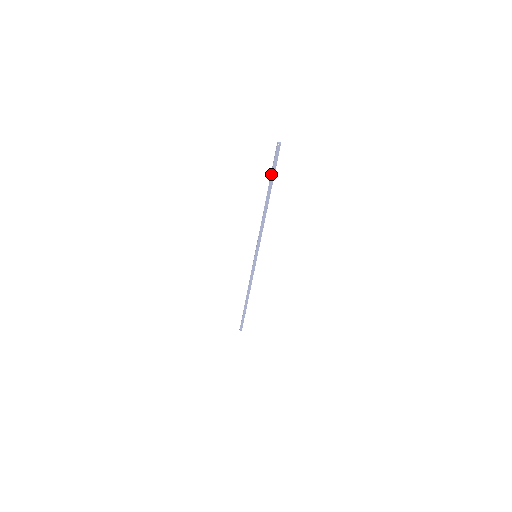
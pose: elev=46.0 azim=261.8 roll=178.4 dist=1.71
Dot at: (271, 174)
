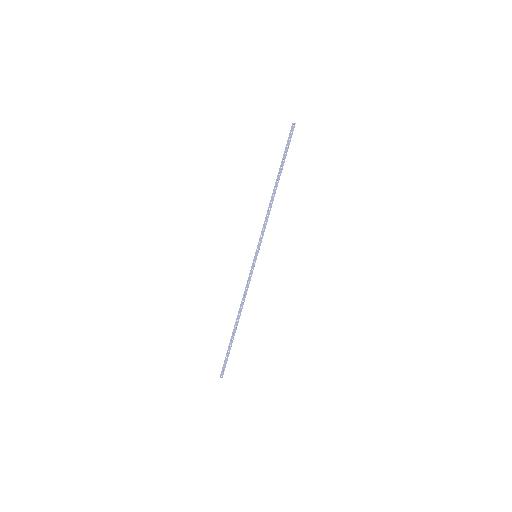
Dot at: (283, 154)
